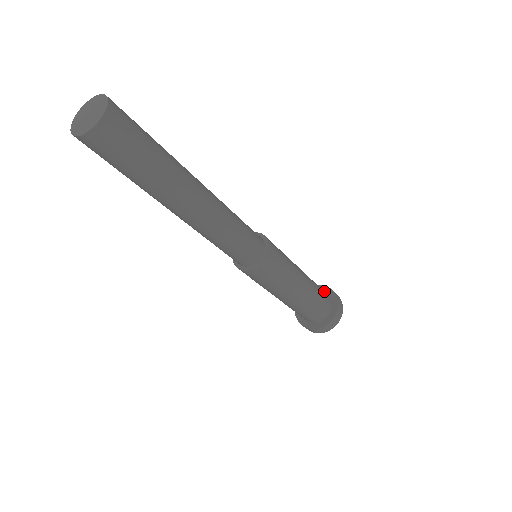
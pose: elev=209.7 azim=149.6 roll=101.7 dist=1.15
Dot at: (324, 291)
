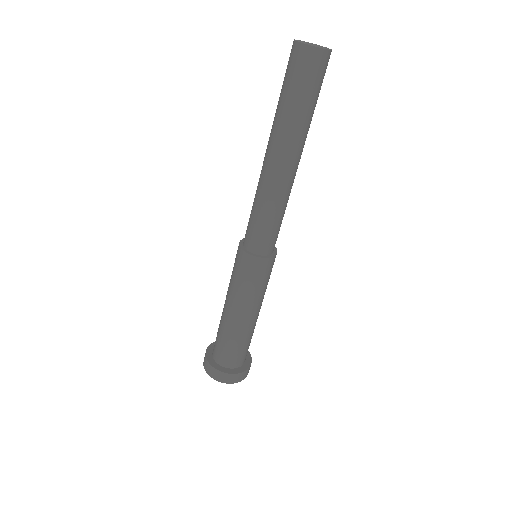
Dot at: occluded
